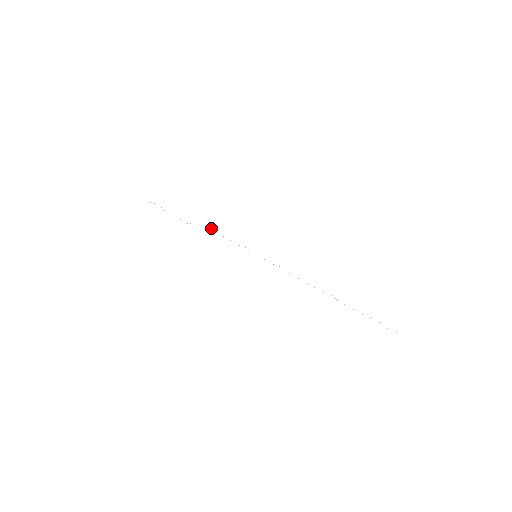
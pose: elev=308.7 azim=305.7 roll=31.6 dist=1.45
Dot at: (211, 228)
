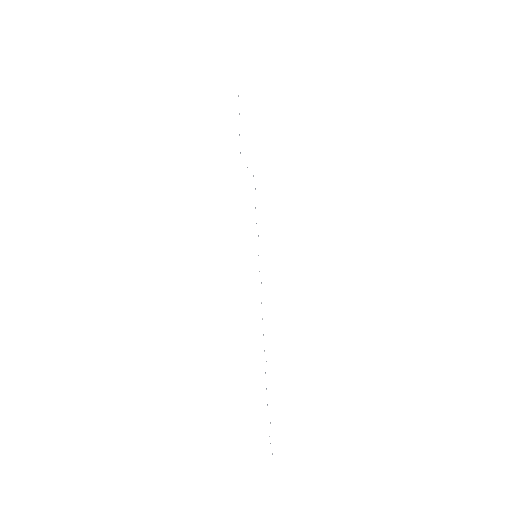
Dot at: occluded
